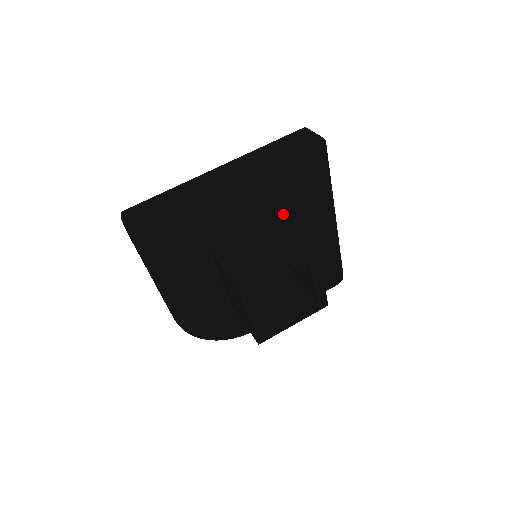
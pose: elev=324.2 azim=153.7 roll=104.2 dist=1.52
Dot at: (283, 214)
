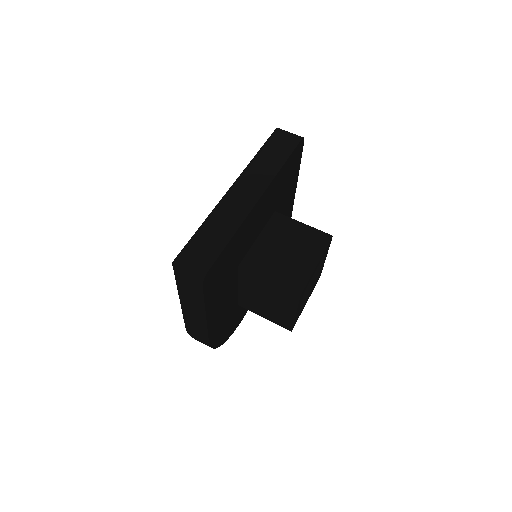
Dot at: (279, 213)
